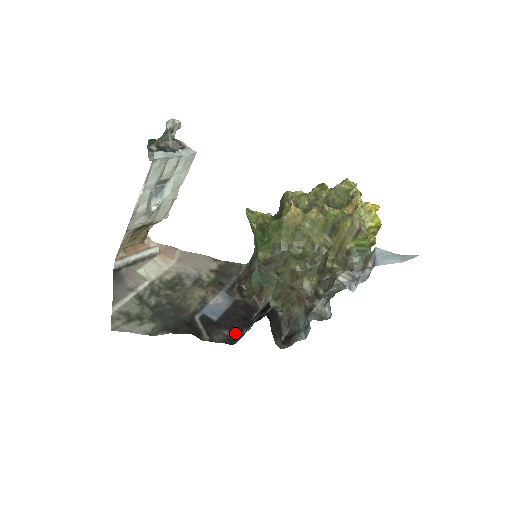
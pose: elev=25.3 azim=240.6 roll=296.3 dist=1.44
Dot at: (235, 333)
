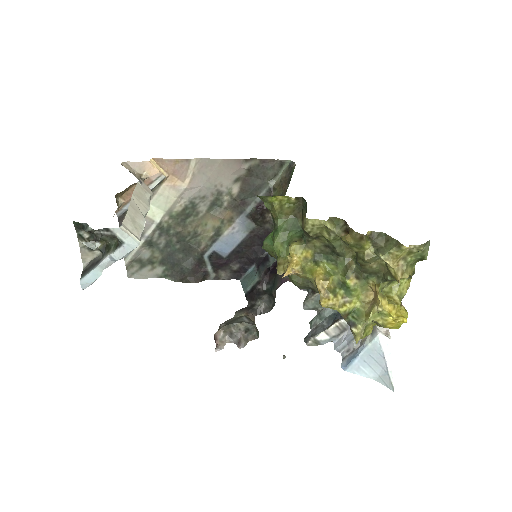
Dot at: (244, 267)
